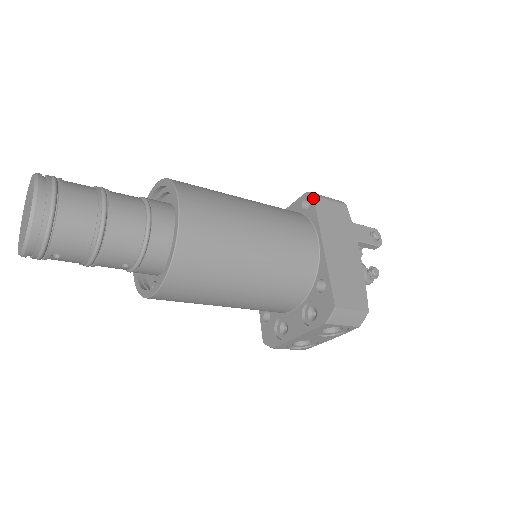
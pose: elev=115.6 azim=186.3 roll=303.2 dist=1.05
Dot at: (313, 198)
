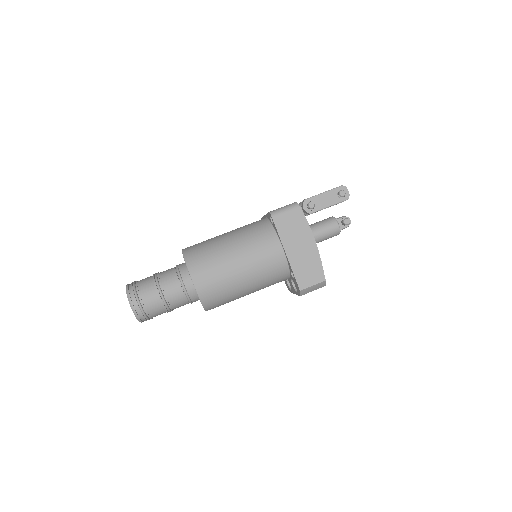
Dot at: (272, 219)
